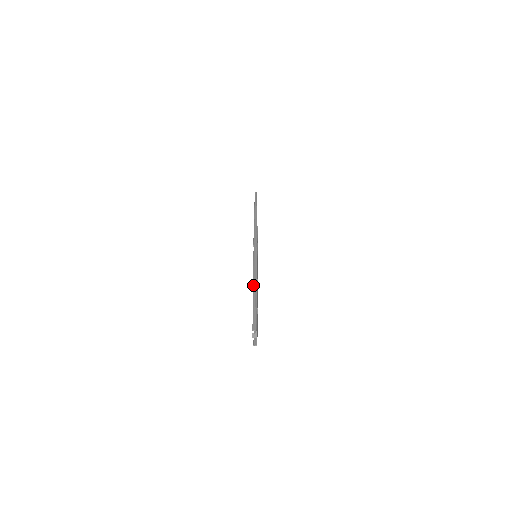
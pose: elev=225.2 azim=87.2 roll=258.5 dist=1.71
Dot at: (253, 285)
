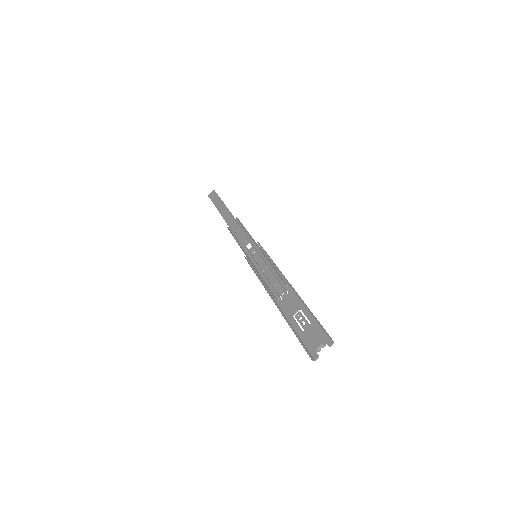
Dot at: occluded
